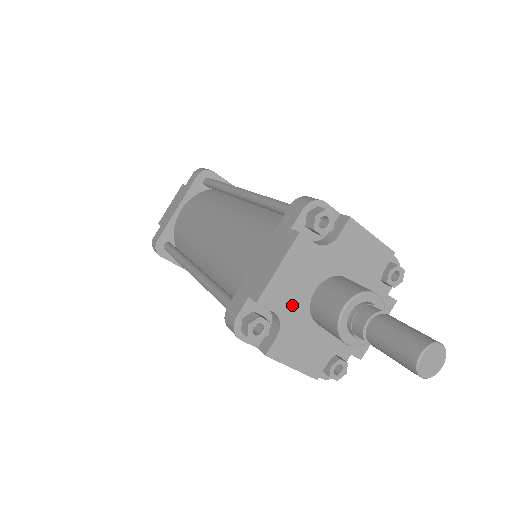
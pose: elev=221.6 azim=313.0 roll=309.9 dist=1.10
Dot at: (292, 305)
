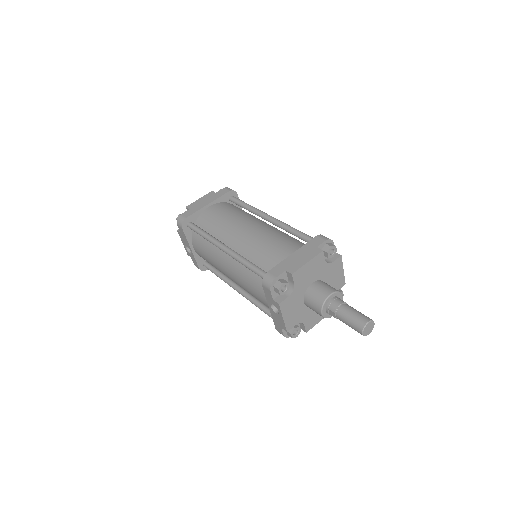
Dot at: (301, 284)
